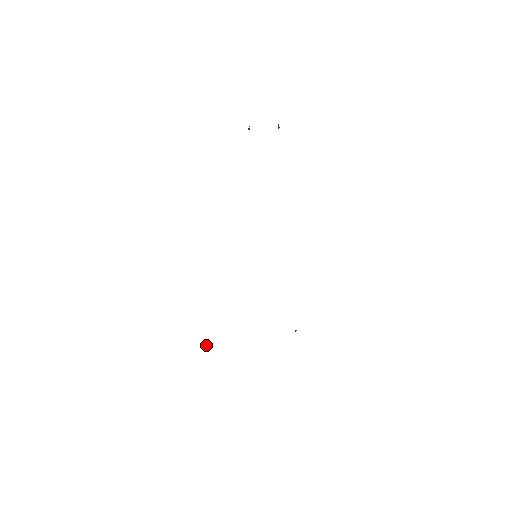
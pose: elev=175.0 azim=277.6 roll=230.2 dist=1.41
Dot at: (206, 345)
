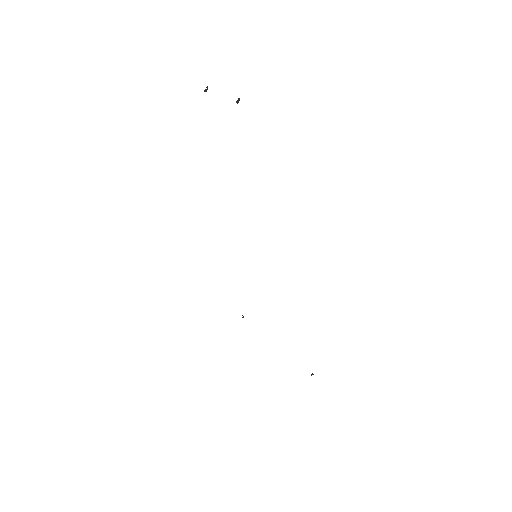
Dot at: (242, 317)
